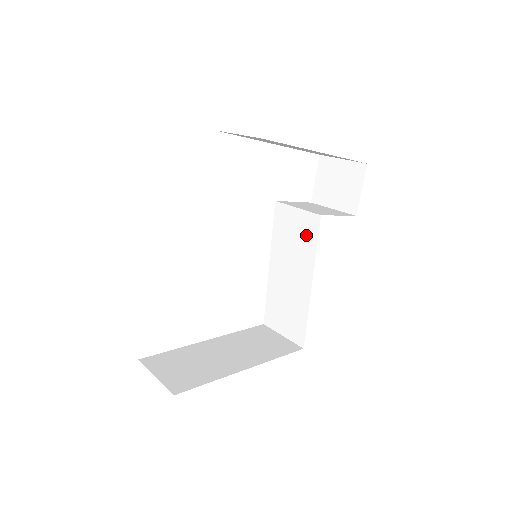
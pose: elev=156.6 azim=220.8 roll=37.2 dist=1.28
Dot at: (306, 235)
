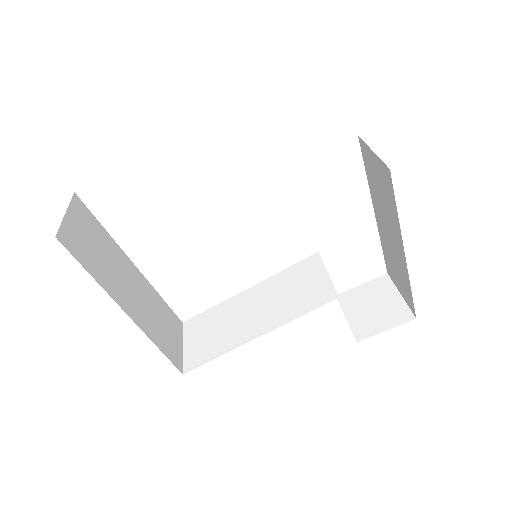
Dot at: (307, 298)
